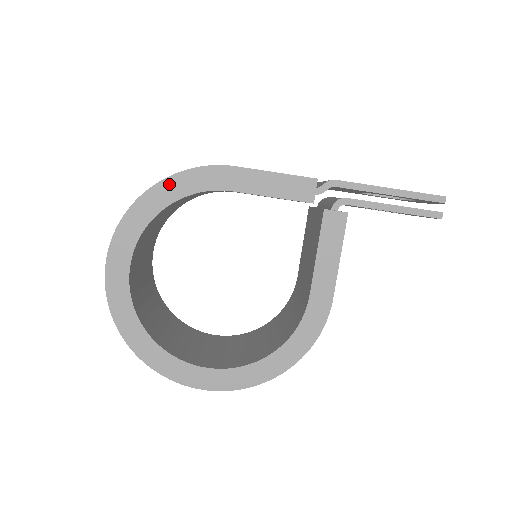
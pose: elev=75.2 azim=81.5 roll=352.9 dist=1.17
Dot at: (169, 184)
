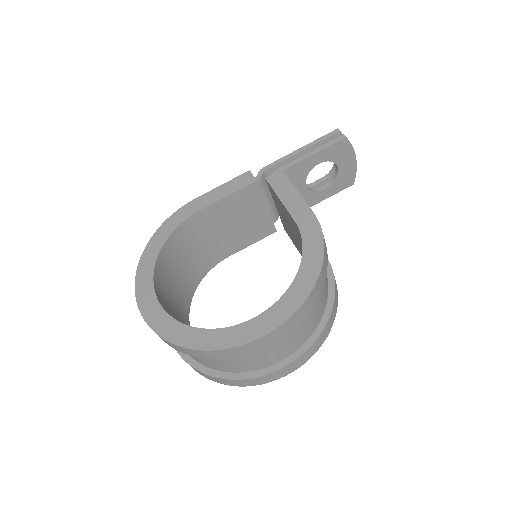
Dot at: (159, 233)
